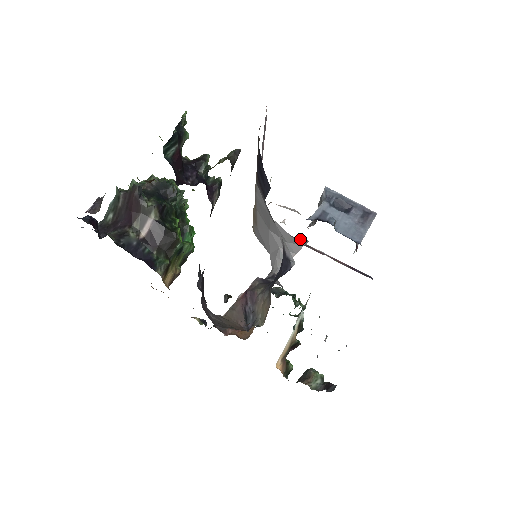
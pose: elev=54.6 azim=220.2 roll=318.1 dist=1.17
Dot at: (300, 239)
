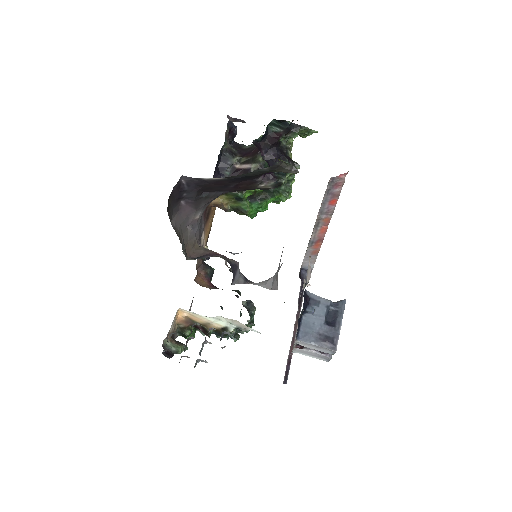
Dot at: occluded
